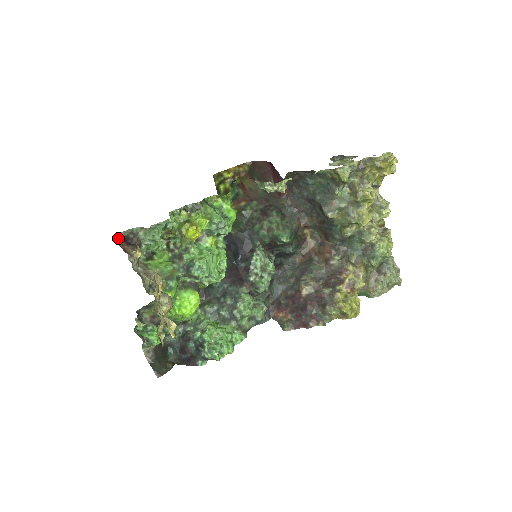
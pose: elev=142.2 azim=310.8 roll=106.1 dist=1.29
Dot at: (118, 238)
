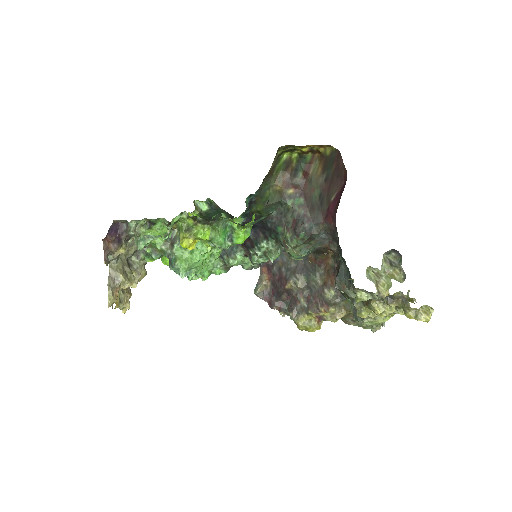
Dot at: (107, 233)
